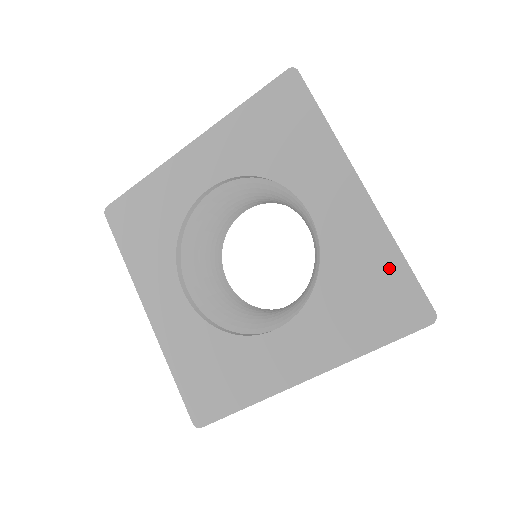
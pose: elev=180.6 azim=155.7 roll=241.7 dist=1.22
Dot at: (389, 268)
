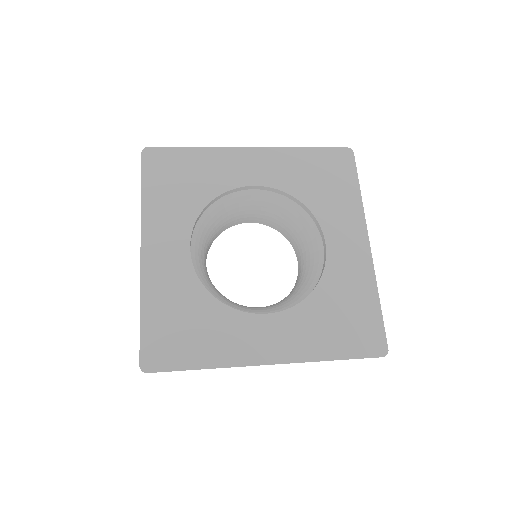
Dot at: (368, 306)
